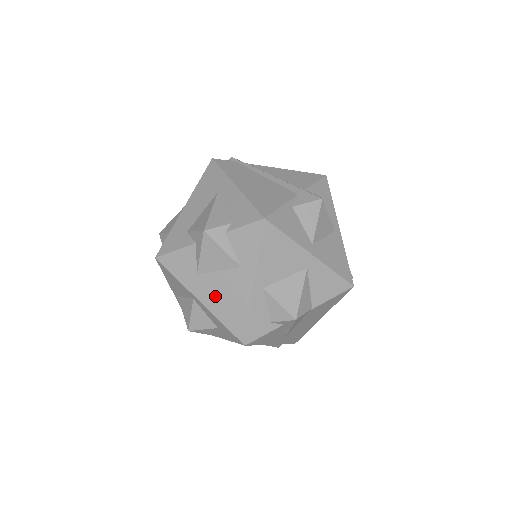
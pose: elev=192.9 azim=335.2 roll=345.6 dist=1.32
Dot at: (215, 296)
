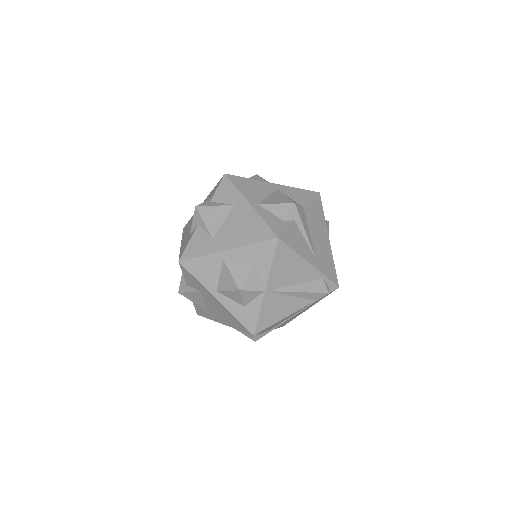
Dot at: (234, 236)
